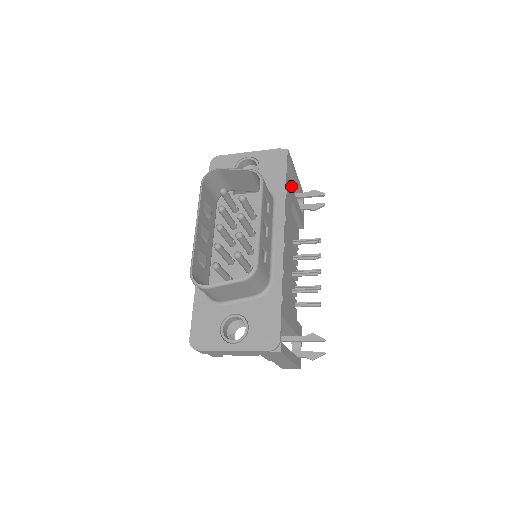
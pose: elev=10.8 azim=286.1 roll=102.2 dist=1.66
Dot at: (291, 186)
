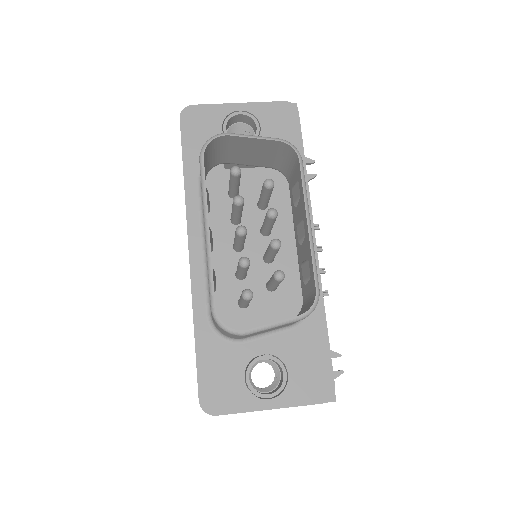
Dot at: occluded
